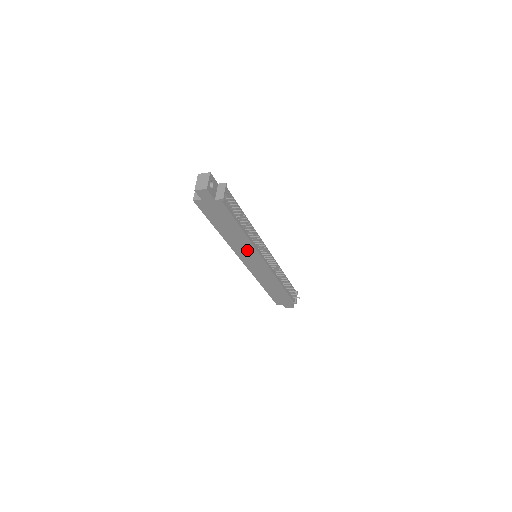
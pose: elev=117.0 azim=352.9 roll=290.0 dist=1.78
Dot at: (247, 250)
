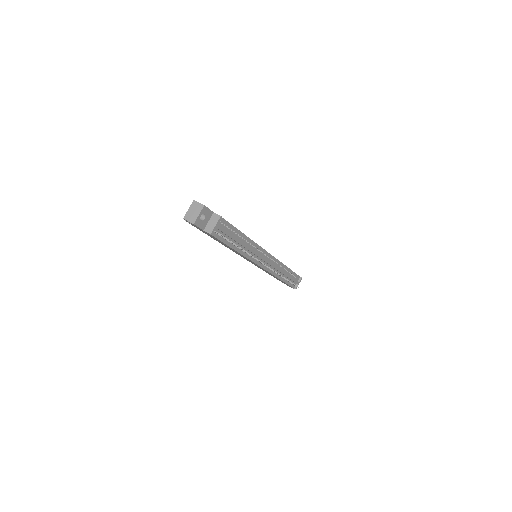
Dot at: occluded
